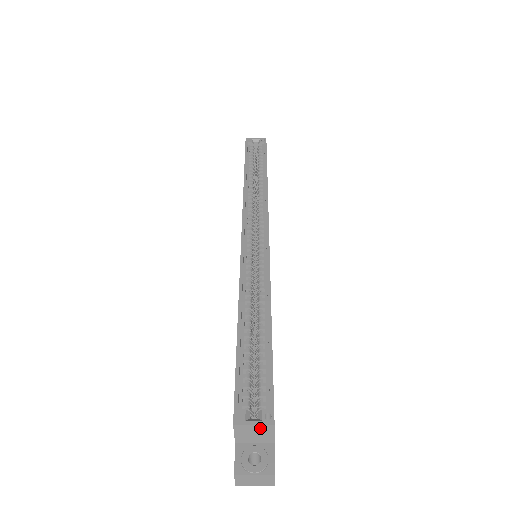
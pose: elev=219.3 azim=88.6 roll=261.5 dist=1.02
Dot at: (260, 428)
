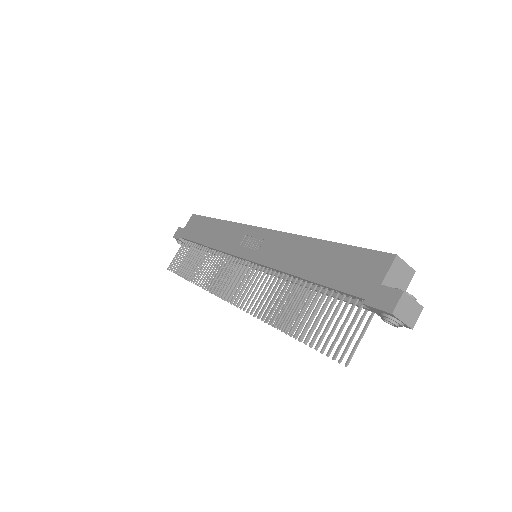
Dot at: (407, 271)
